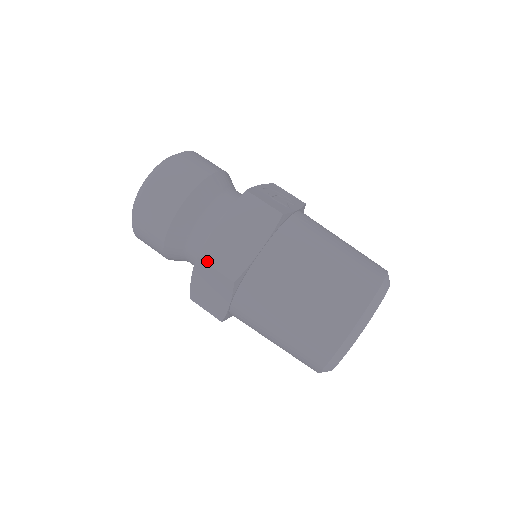
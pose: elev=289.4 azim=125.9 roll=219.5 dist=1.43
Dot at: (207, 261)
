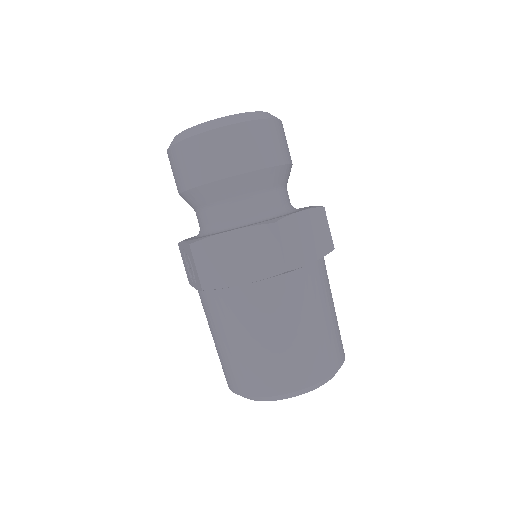
Dot at: (279, 234)
